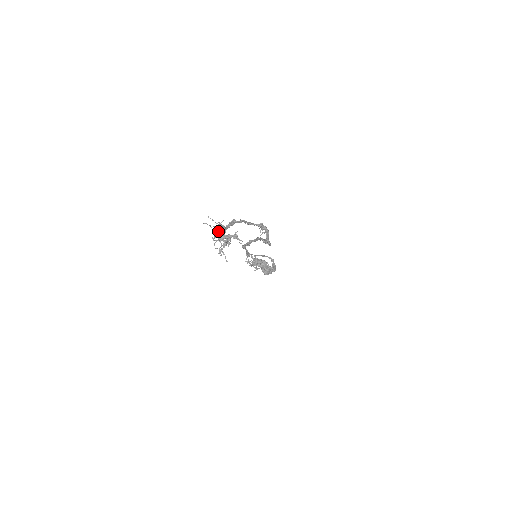
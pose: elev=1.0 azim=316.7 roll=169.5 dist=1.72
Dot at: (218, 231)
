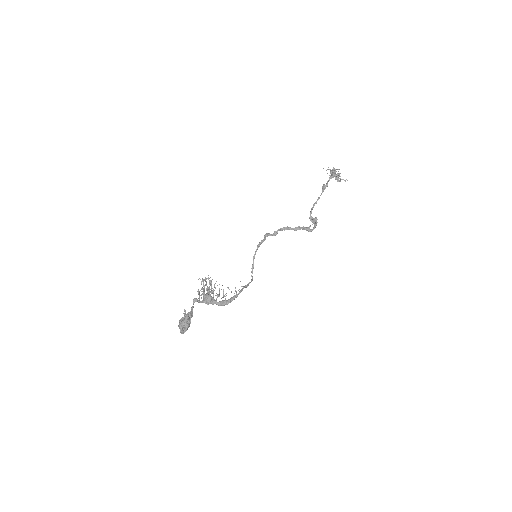
Dot at: occluded
